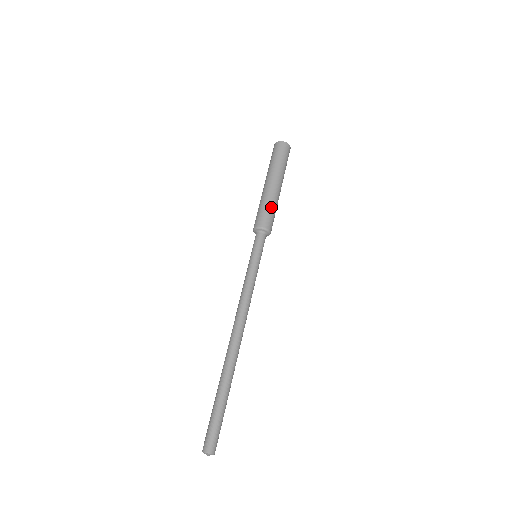
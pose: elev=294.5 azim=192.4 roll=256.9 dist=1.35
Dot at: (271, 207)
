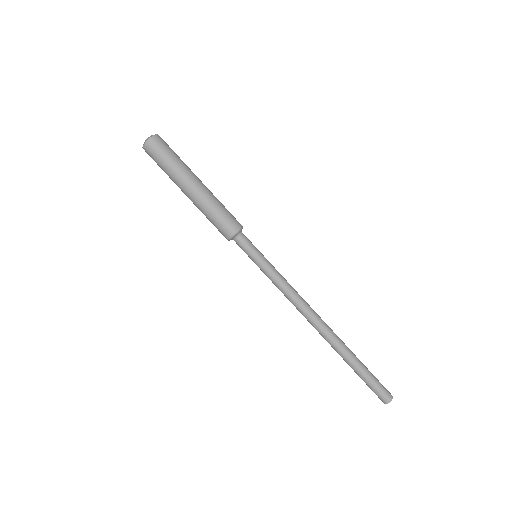
Dot at: (217, 210)
